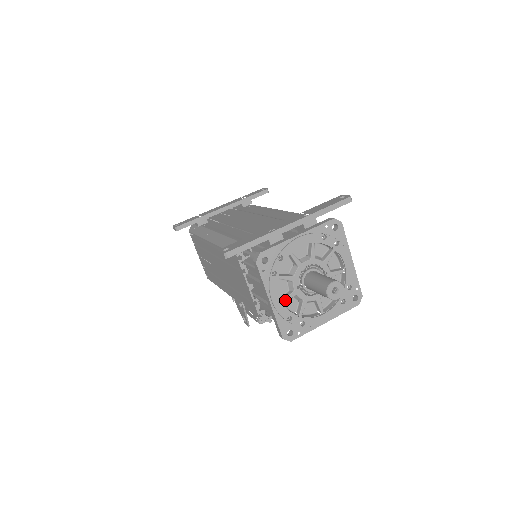
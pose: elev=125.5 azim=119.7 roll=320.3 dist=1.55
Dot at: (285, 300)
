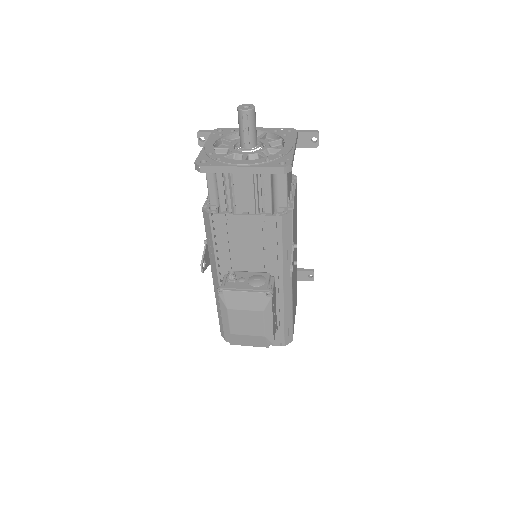
Dot at: (217, 148)
